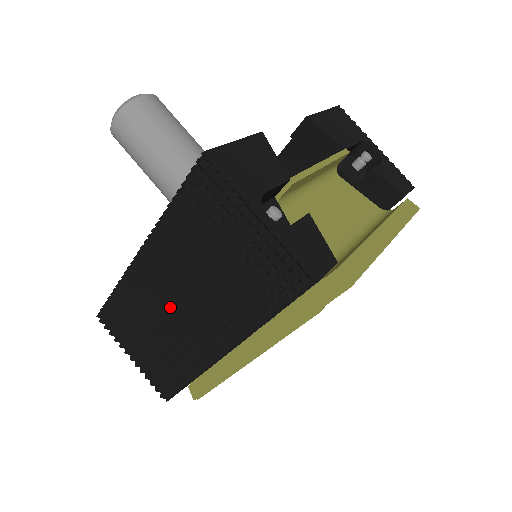
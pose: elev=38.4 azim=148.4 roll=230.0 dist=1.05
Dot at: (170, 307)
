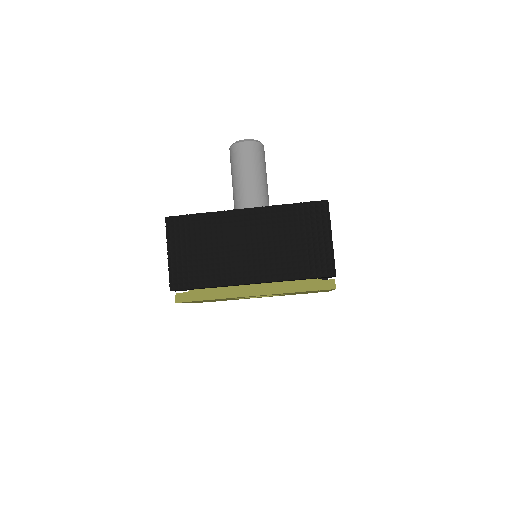
Dot at: (237, 243)
